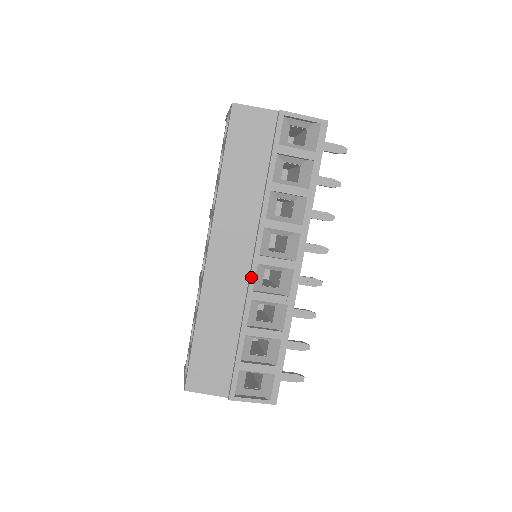
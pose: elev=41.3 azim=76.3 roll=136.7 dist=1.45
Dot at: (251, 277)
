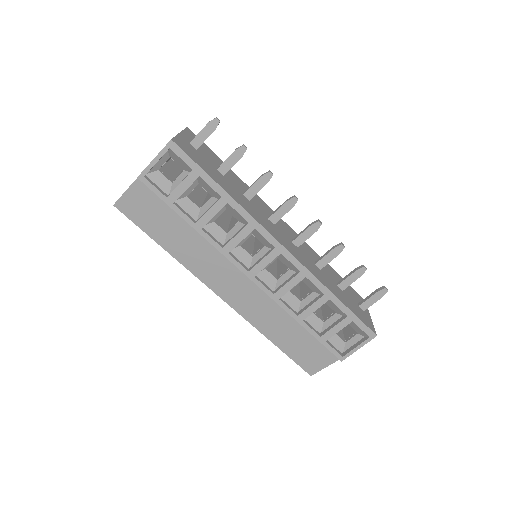
Dot at: (261, 288)
